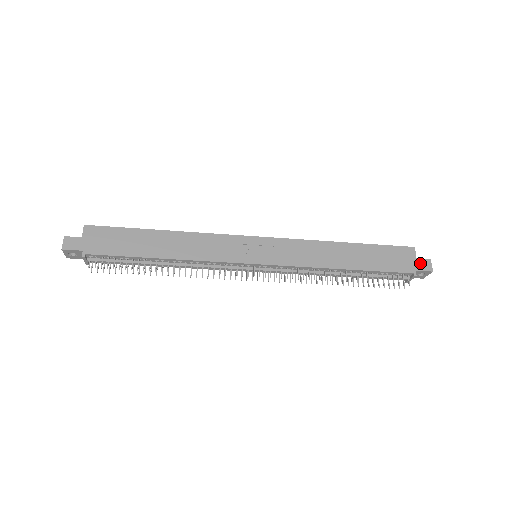
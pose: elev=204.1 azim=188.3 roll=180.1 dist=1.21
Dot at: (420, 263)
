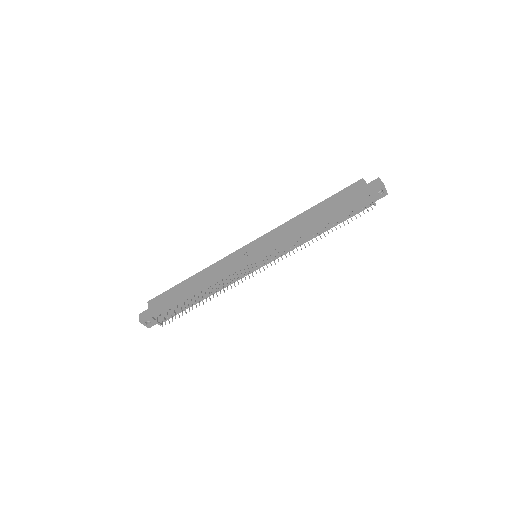
Dot at: (371, 185)
